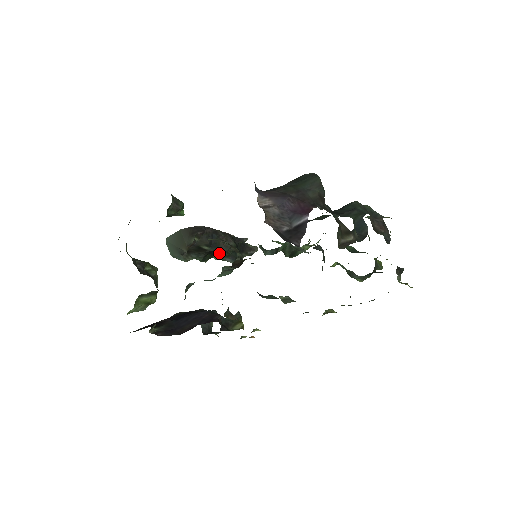
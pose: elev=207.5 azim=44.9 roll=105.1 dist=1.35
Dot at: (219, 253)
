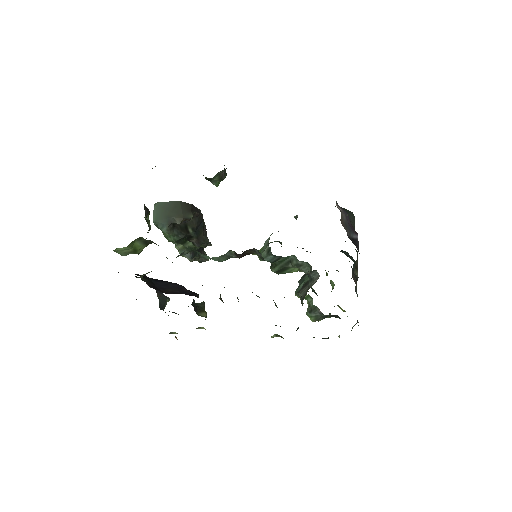
Dot at: (195, 242)
